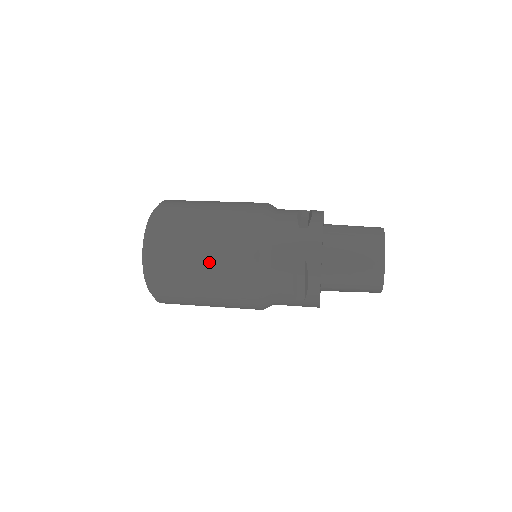
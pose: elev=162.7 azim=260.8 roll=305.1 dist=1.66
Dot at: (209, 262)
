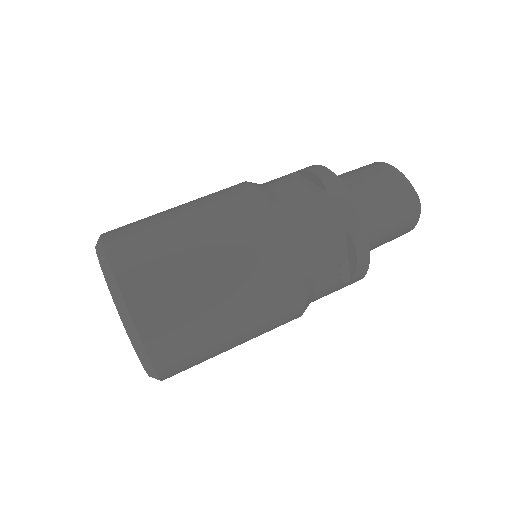
Dot at: occluded
